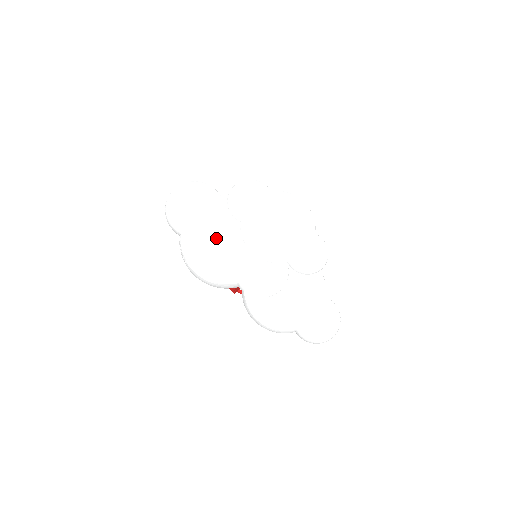
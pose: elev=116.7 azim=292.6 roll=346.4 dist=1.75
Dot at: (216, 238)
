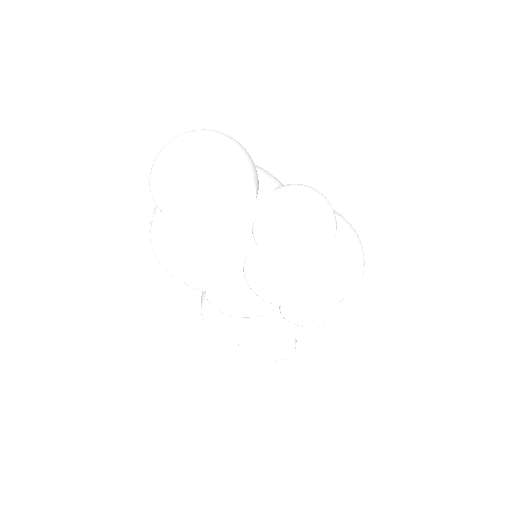
Dot at: (209, 244)
